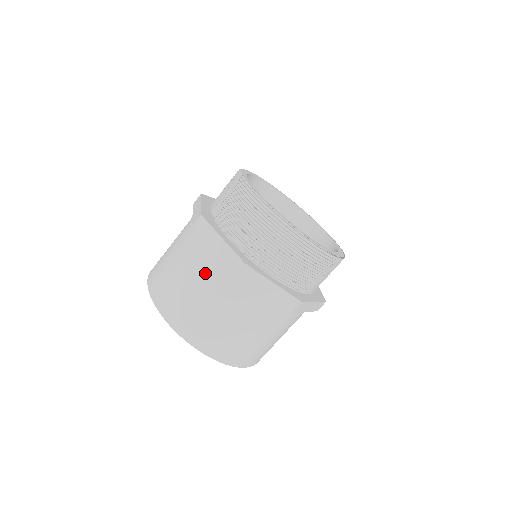
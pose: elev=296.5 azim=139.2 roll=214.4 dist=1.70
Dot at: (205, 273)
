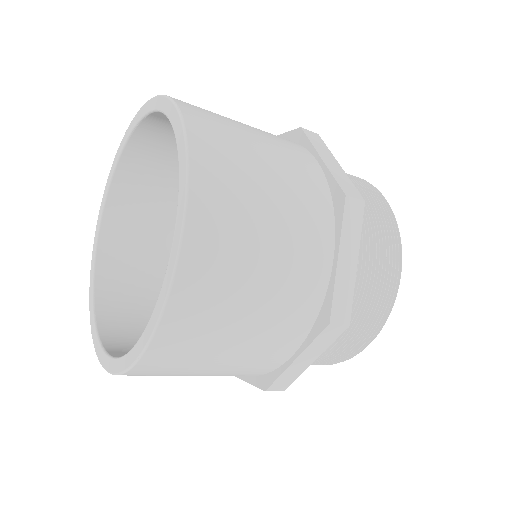
Dot at: occluded
